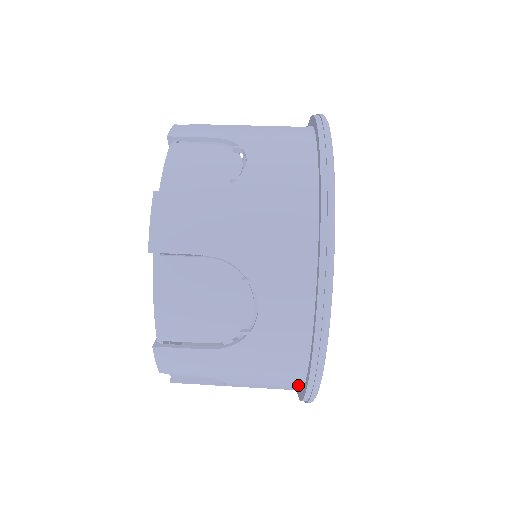
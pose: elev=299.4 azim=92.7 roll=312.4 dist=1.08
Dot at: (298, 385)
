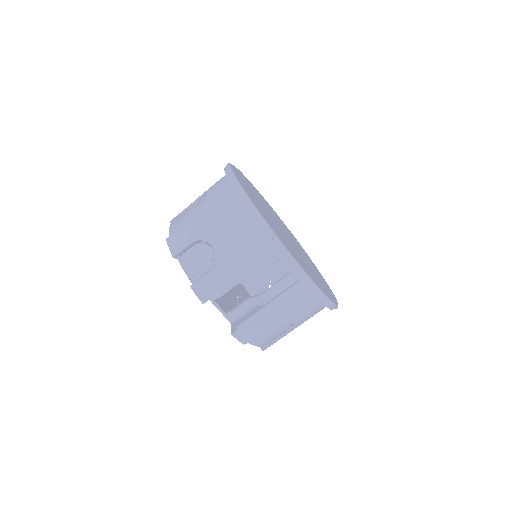
Dot at: occluded
